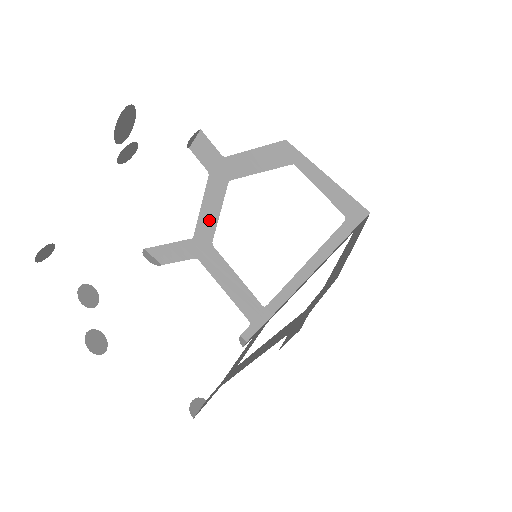
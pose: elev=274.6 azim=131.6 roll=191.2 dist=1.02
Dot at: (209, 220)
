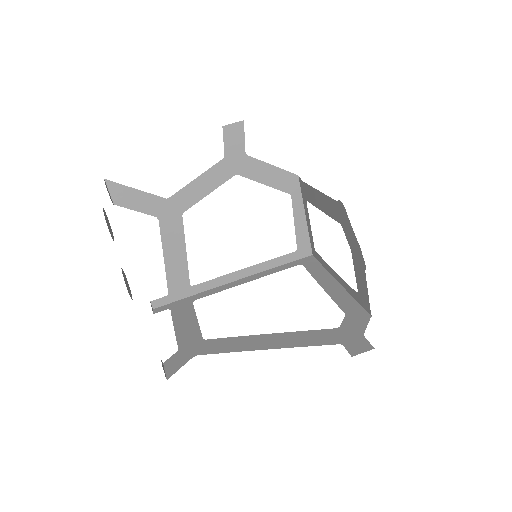
Dot at: (195, 193)
